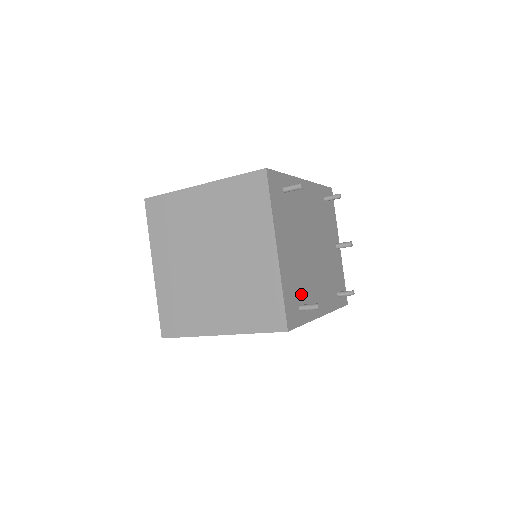
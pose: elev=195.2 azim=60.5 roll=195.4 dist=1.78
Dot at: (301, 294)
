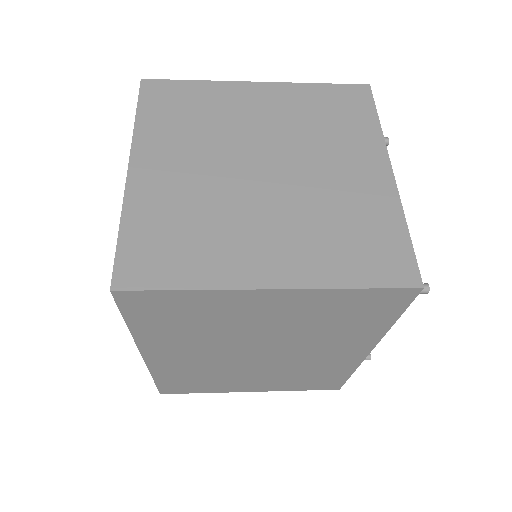
Dot at: occluded
